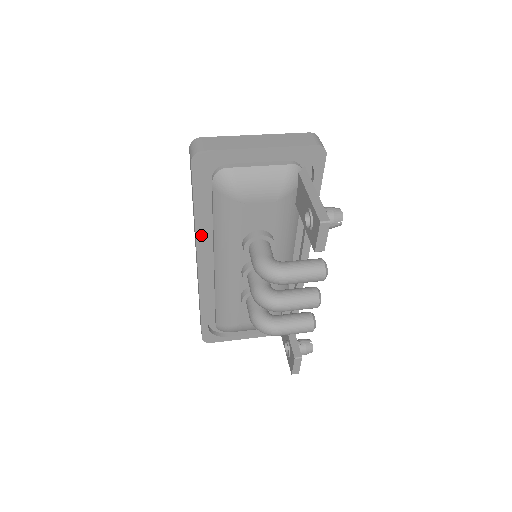
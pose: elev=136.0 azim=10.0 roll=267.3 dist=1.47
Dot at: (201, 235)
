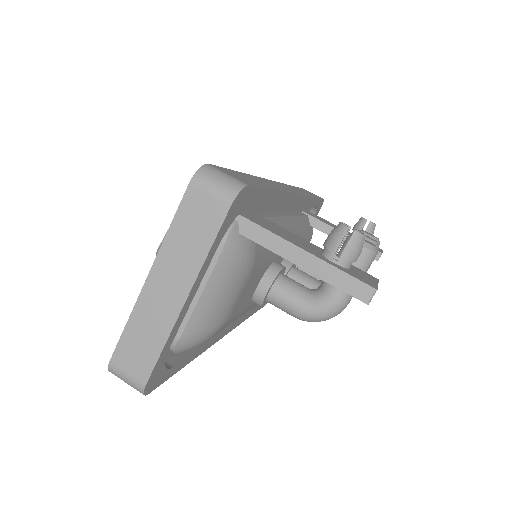
Dot at: (212, 341)
